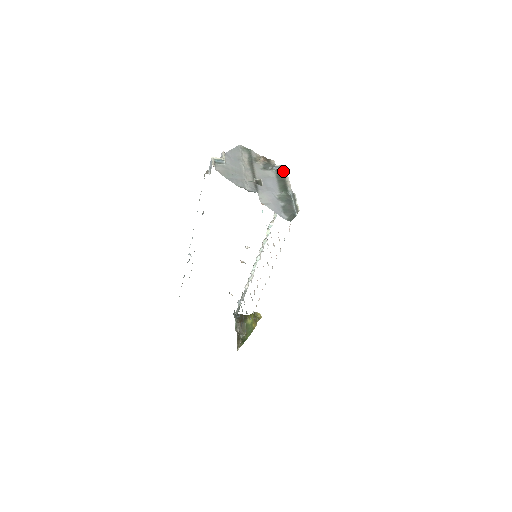
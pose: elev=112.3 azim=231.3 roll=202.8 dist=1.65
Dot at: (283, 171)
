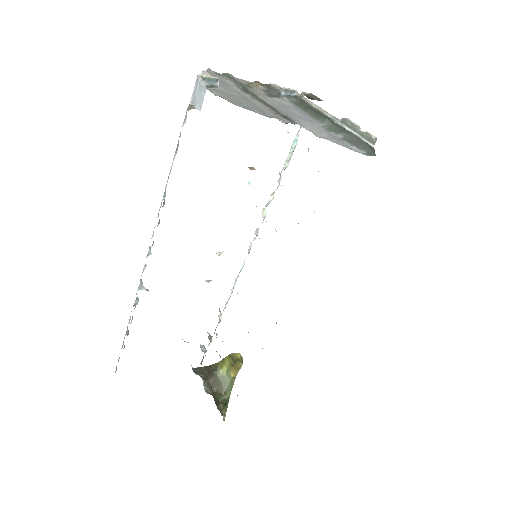
Dot at: (298, 96)
